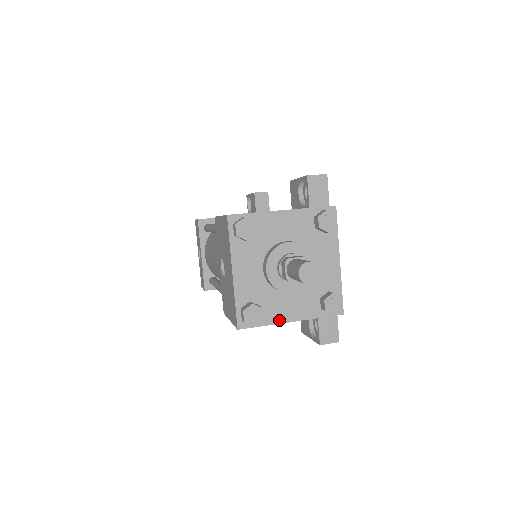
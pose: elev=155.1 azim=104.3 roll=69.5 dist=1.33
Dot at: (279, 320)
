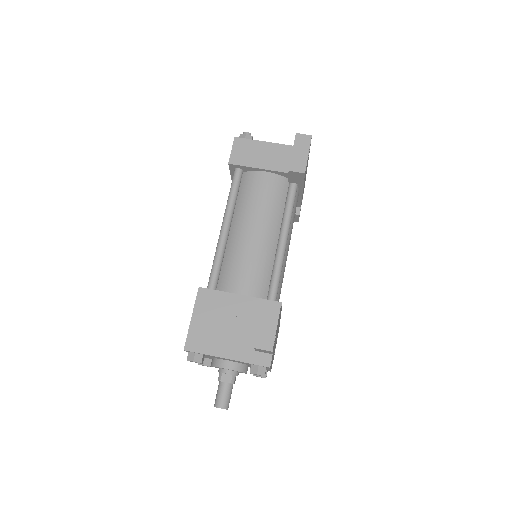
Dot at: occluded
